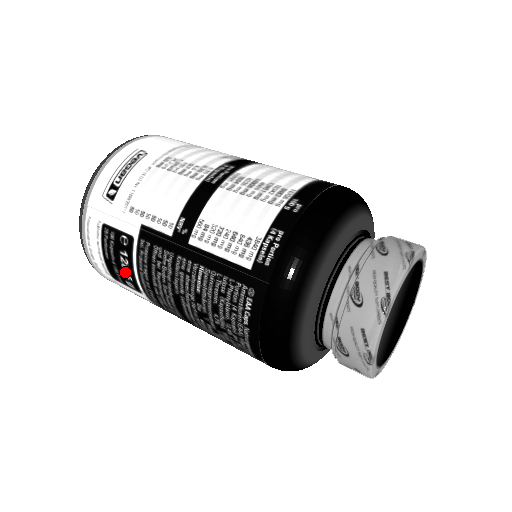
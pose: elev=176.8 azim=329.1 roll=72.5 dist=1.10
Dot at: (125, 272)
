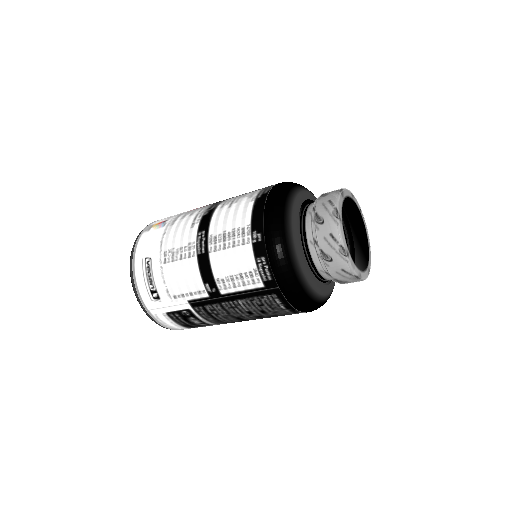
Dot at: (199, 324)
